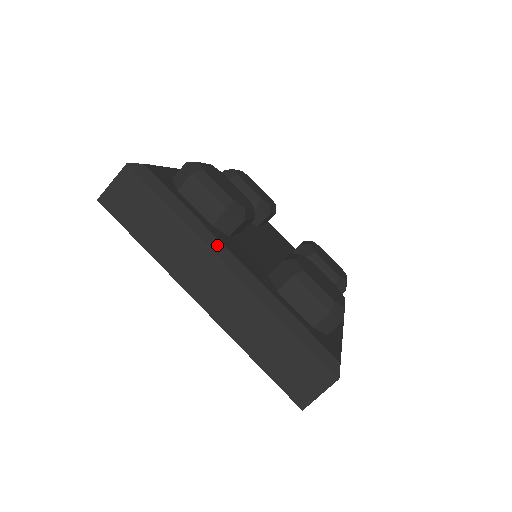
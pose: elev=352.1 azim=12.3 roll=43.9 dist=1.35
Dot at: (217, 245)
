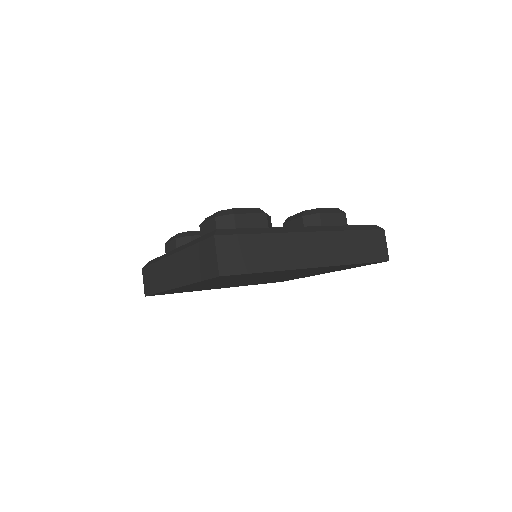
Dot at: (168, 254)
